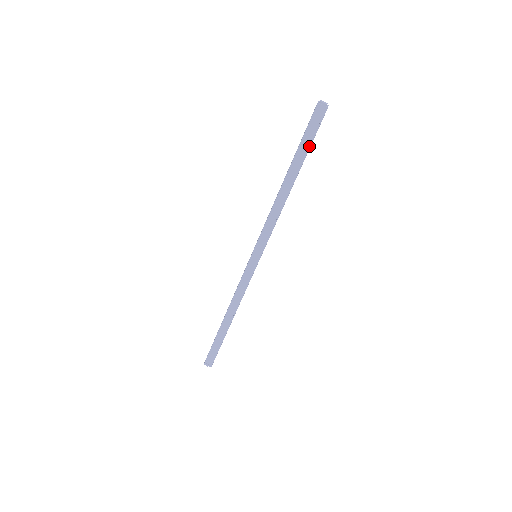
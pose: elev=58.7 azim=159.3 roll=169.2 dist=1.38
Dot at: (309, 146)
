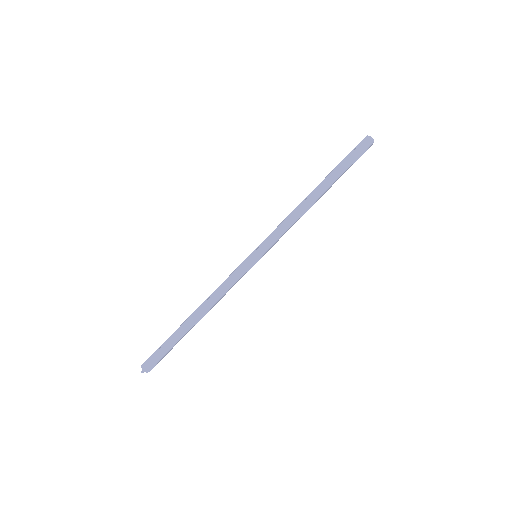
Dot at: (348, 167)
